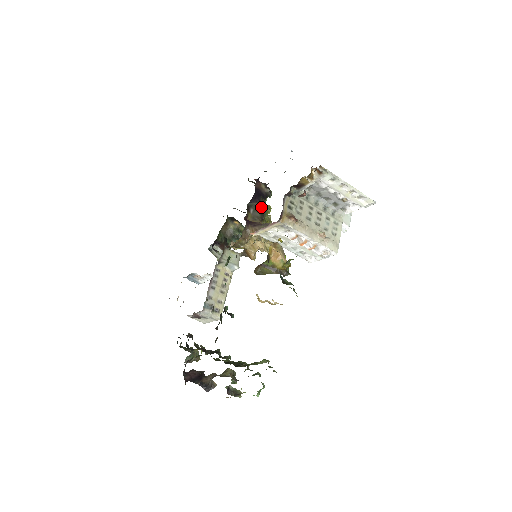
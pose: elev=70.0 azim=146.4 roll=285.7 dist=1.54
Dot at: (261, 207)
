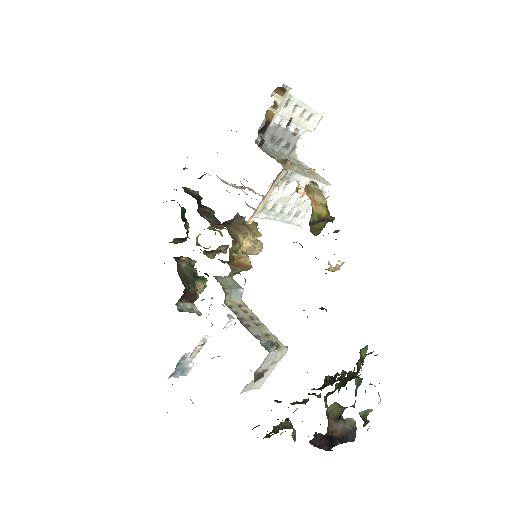
Dot at: (208, 210)
